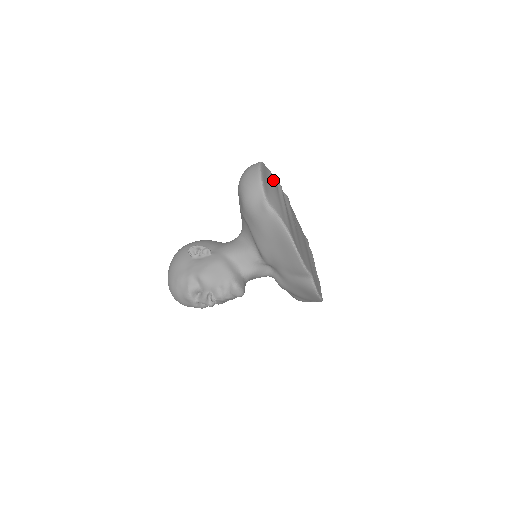
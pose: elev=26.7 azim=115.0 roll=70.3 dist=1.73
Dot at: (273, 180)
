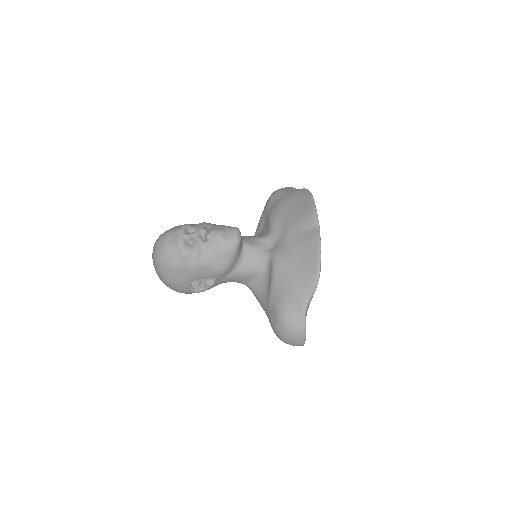
Dot at: occluded
